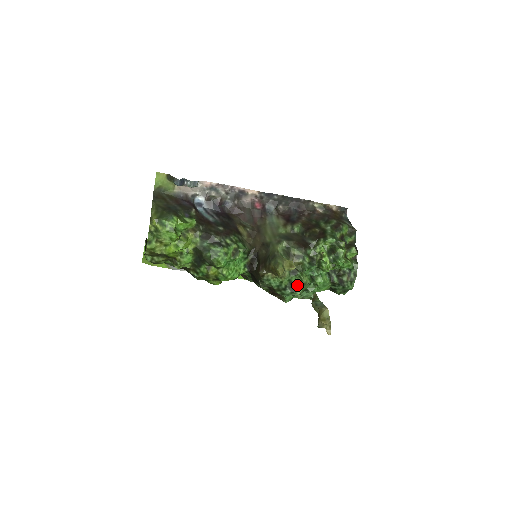
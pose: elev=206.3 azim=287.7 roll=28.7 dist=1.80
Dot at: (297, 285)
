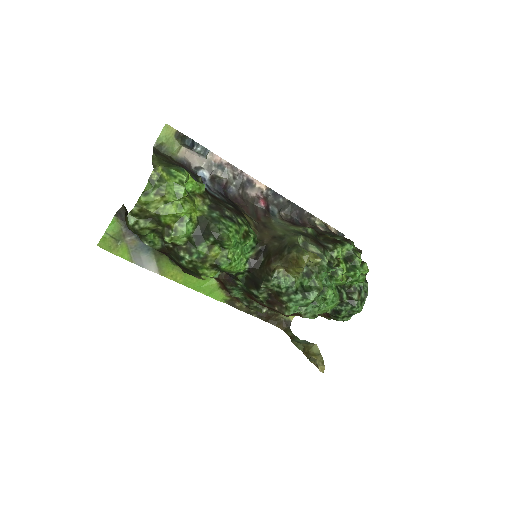
Dot at: (310, 289)
